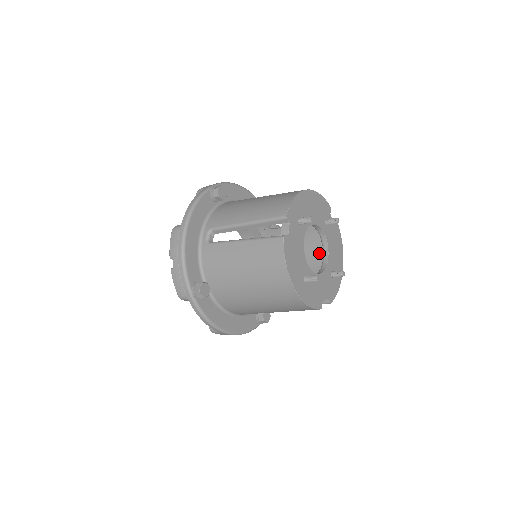
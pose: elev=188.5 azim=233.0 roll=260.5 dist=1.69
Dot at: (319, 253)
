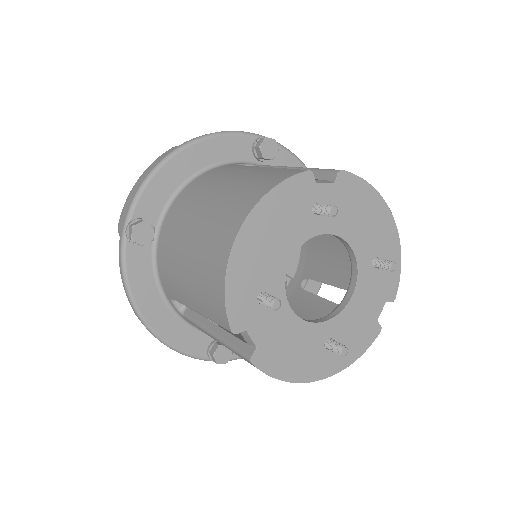
Dot at: occluded
